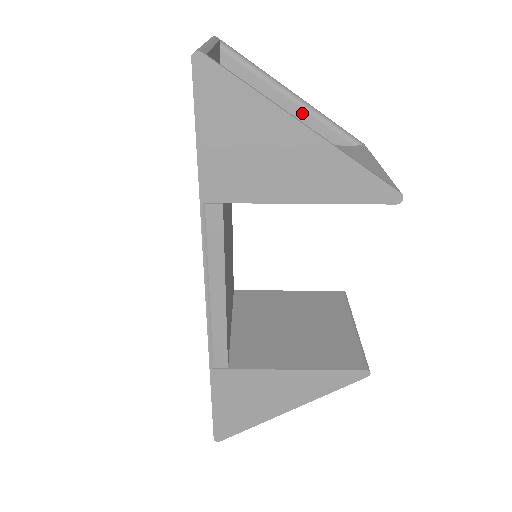
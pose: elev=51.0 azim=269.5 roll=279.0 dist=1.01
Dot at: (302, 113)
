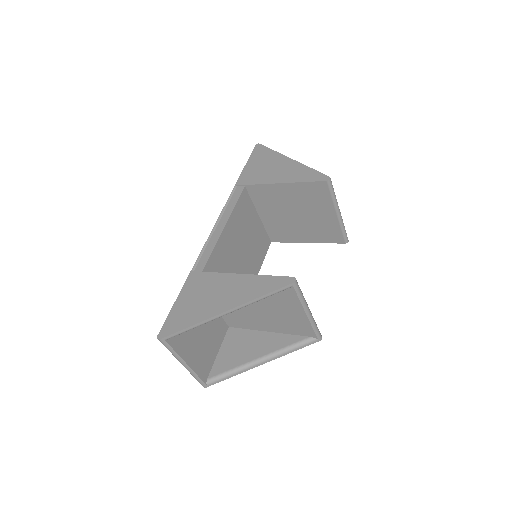
Dot at: occluded
